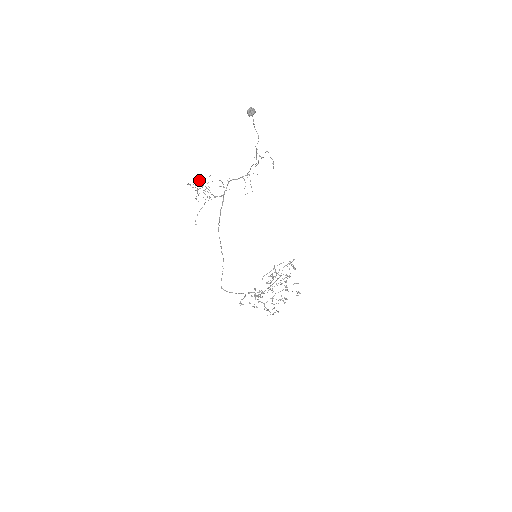
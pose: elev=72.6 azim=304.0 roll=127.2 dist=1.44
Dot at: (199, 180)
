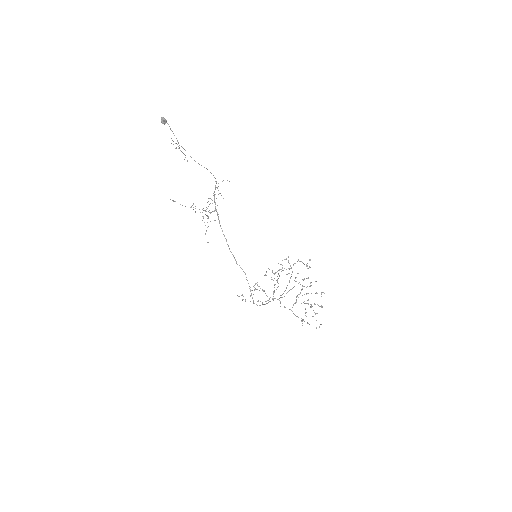
Dot at: occluded
